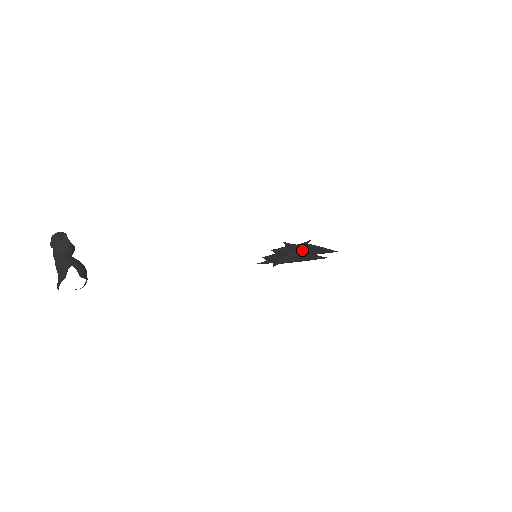
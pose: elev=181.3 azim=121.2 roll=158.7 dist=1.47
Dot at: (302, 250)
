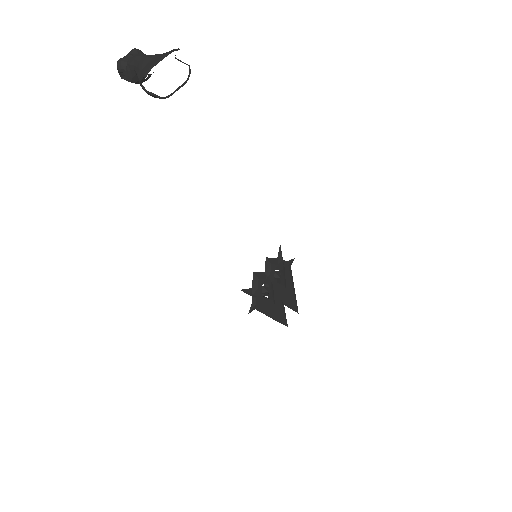
Dot at: (284, 277)
